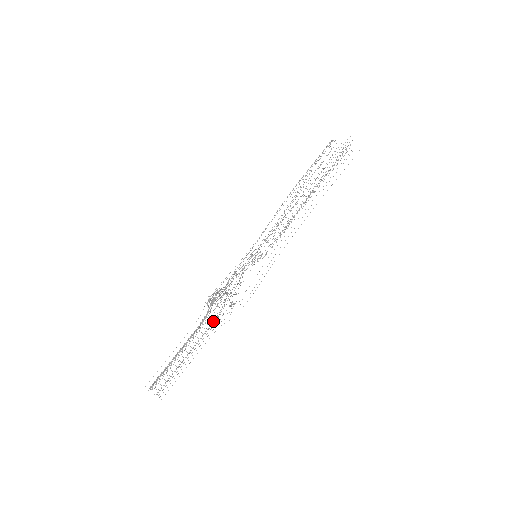
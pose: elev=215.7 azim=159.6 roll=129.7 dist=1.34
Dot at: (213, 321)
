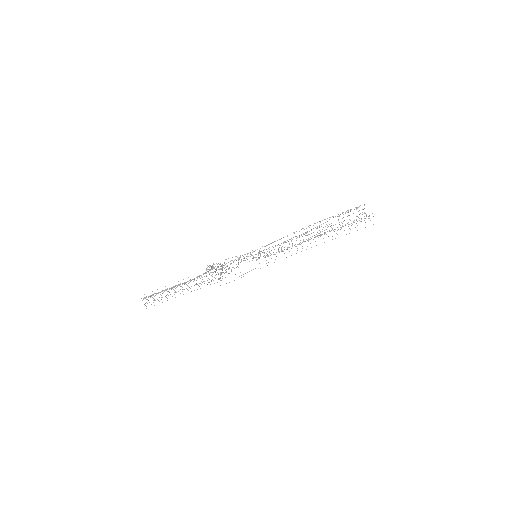
Dot at: (203, 281)
